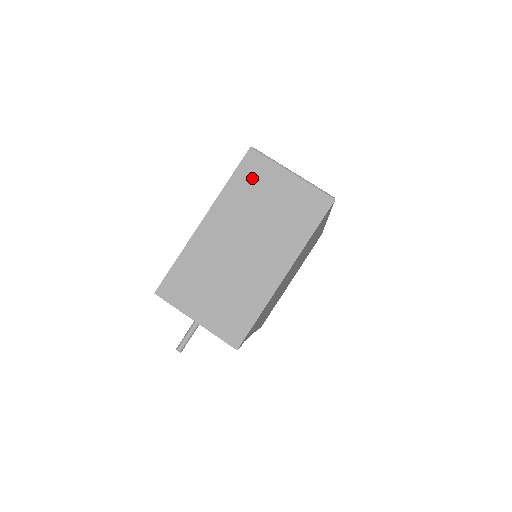
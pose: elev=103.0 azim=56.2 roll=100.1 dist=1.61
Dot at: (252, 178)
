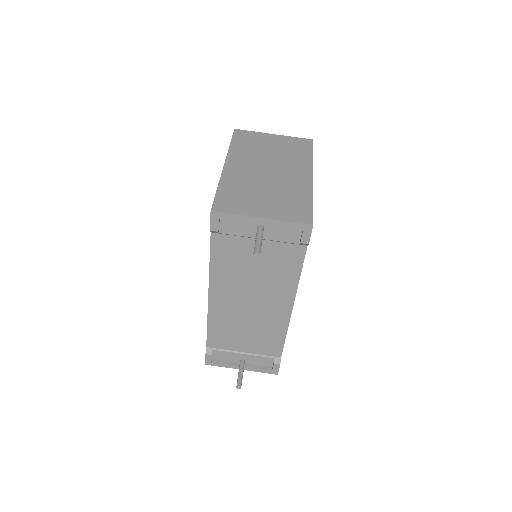
Dot at: (247, 140)
